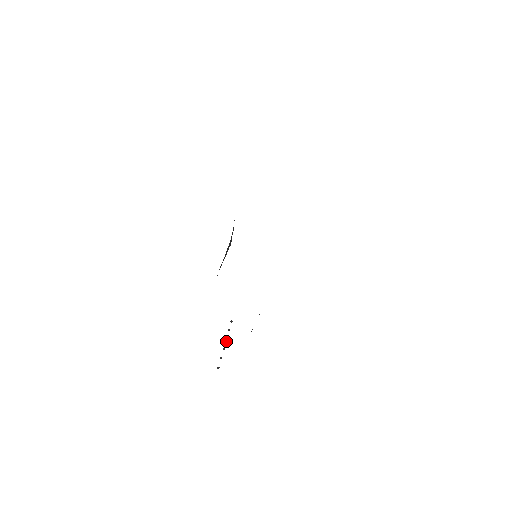
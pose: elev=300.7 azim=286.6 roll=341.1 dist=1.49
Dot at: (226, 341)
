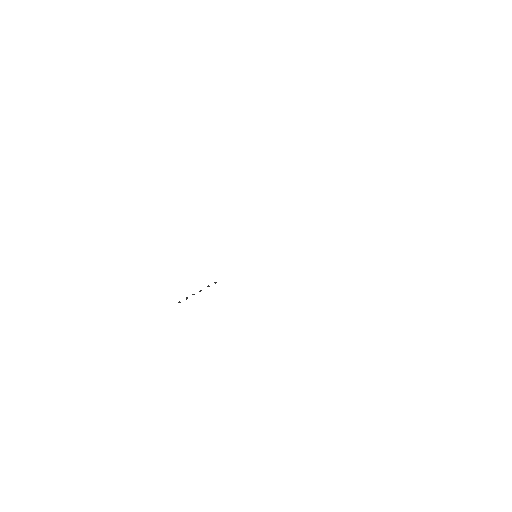
Dot at: (200, 291)
